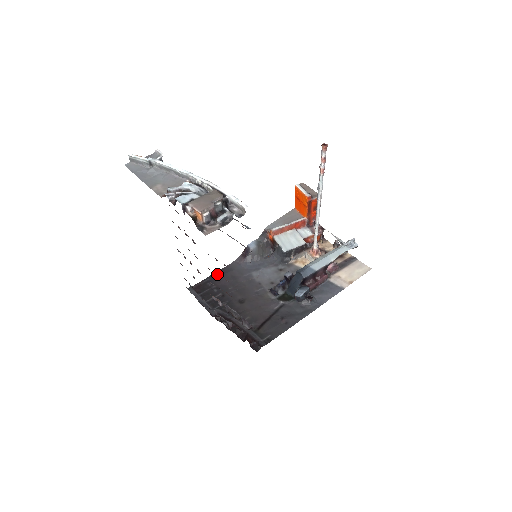
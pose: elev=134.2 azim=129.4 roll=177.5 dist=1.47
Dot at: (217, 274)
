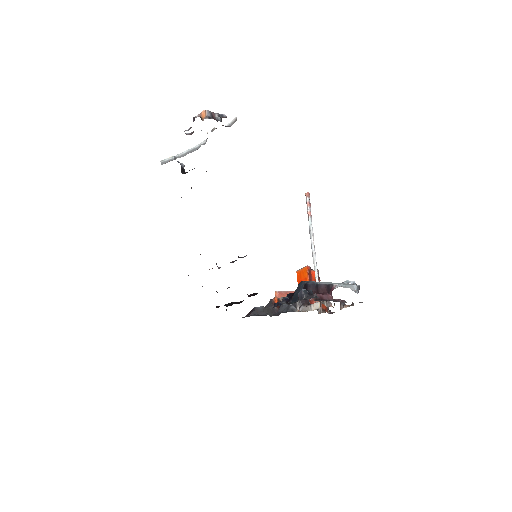
Dot at: occluded
